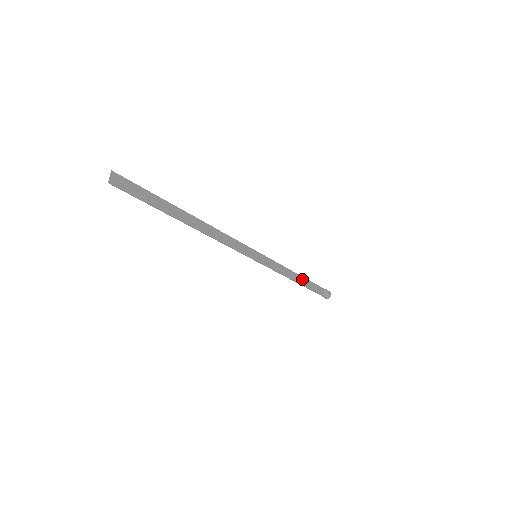
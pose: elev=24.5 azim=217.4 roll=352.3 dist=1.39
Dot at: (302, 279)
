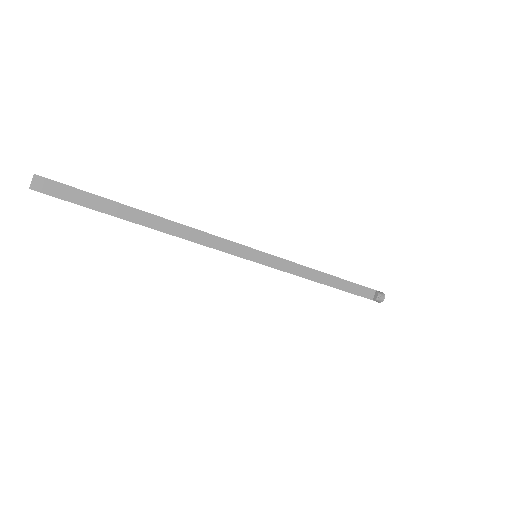
Dot at: (335, 280)
